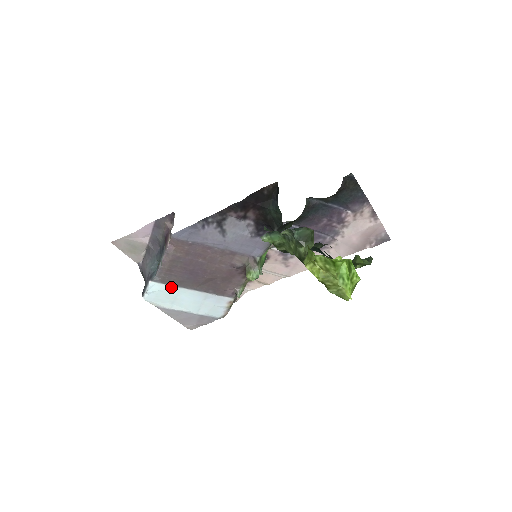
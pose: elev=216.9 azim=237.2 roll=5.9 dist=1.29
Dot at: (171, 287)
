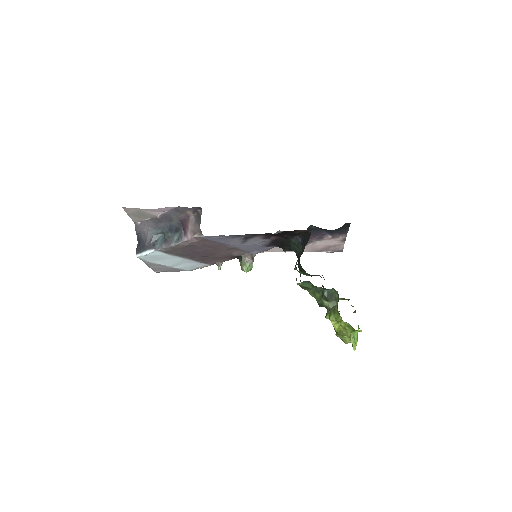
Dot at: (168, 255)
